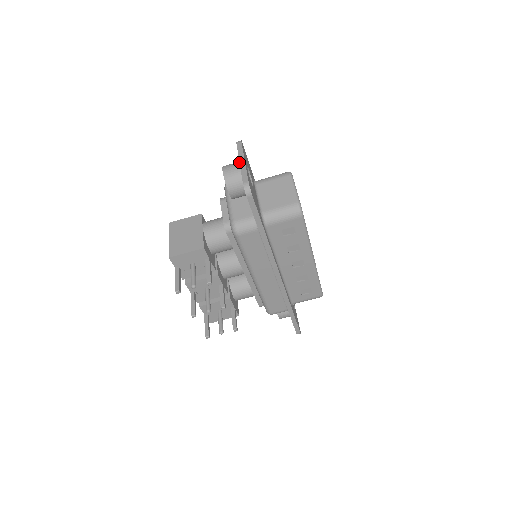
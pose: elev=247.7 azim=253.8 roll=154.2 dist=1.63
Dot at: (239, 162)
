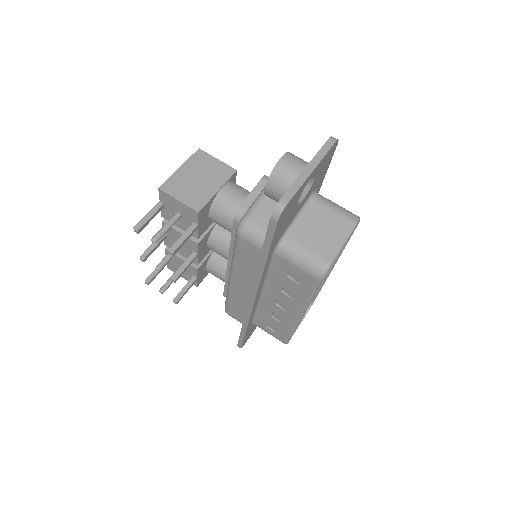
Dot at: (305, 167)
